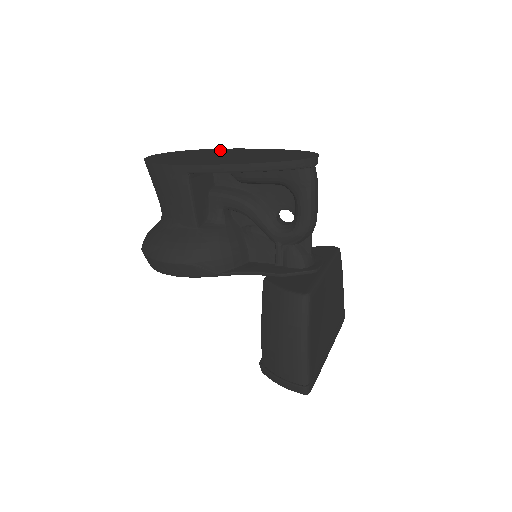
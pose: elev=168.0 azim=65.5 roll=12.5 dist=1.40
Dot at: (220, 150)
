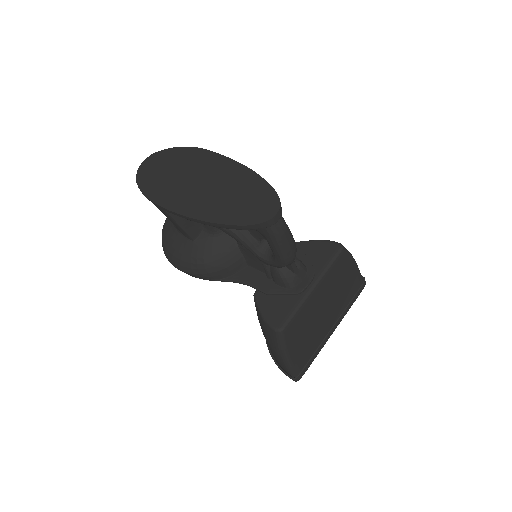
Dot at: (205, 158)
